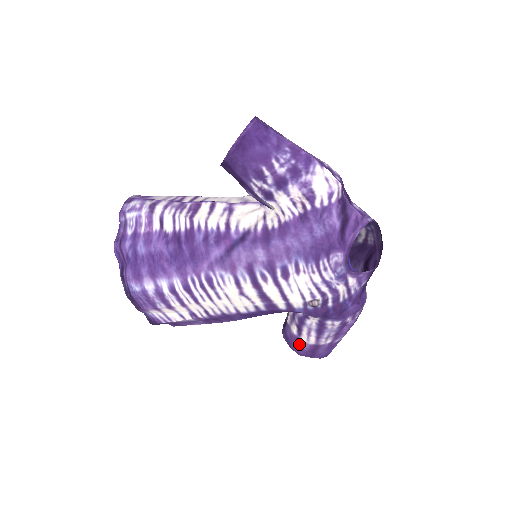
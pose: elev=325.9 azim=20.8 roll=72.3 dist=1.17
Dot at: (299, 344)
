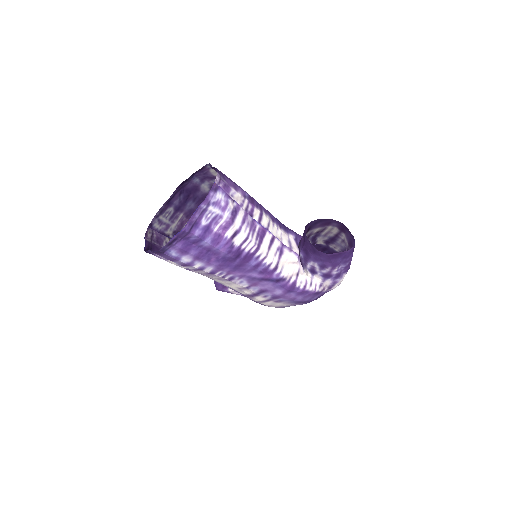
Dot at: (224, 288)
